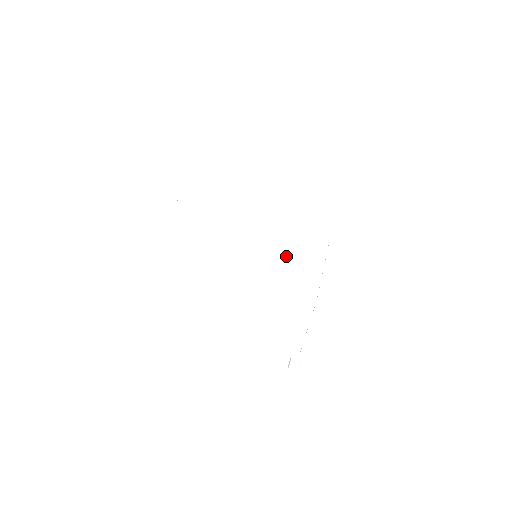
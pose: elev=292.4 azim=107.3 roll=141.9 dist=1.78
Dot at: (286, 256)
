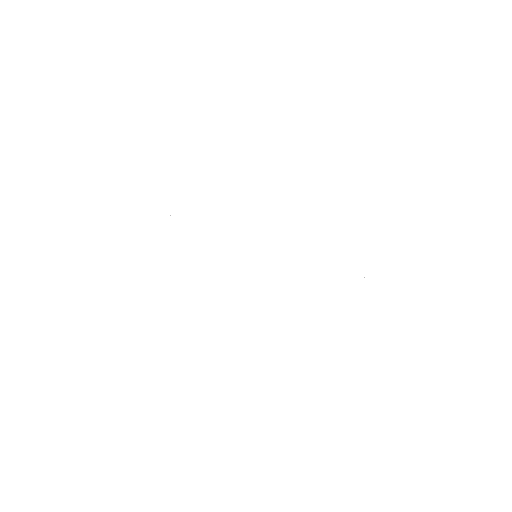
Dot at: (308, 264)
